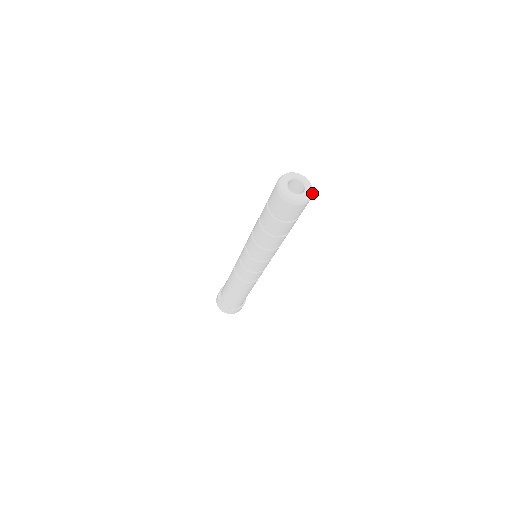
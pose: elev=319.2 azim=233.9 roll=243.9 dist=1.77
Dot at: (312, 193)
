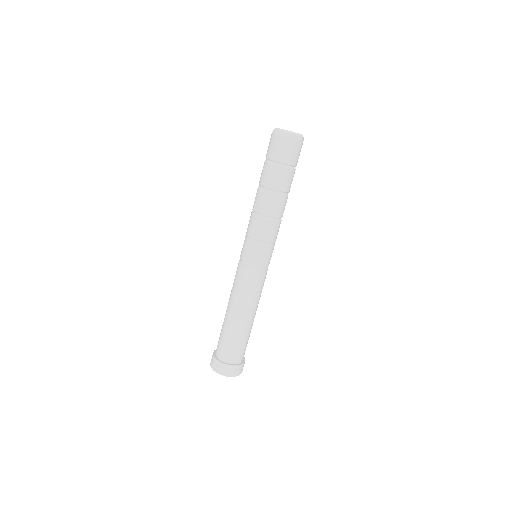
Dot at: (303, 137)
